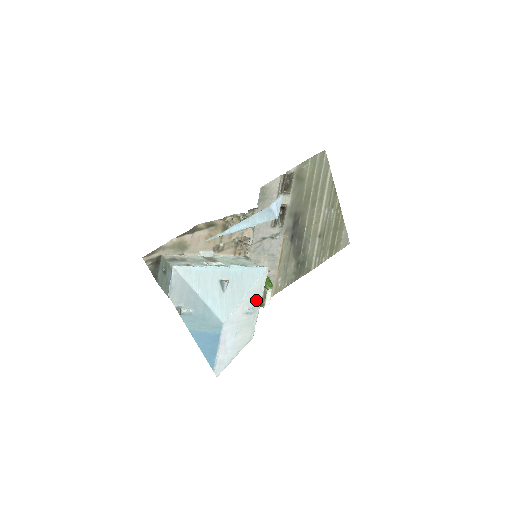
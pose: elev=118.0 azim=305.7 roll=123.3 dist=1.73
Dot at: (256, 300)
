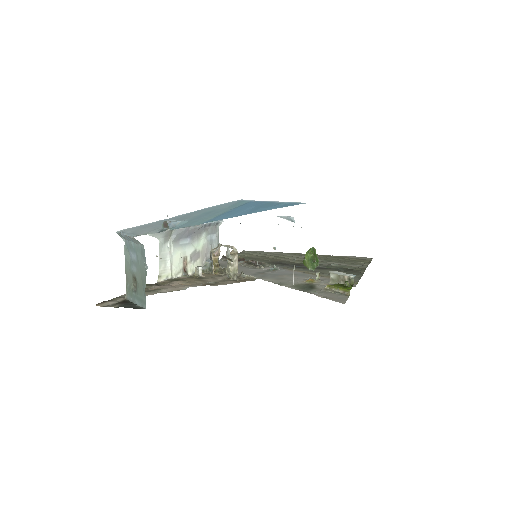
Dot at: occluded
